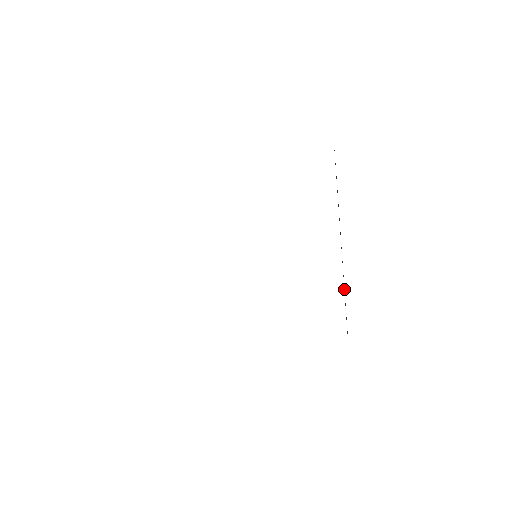
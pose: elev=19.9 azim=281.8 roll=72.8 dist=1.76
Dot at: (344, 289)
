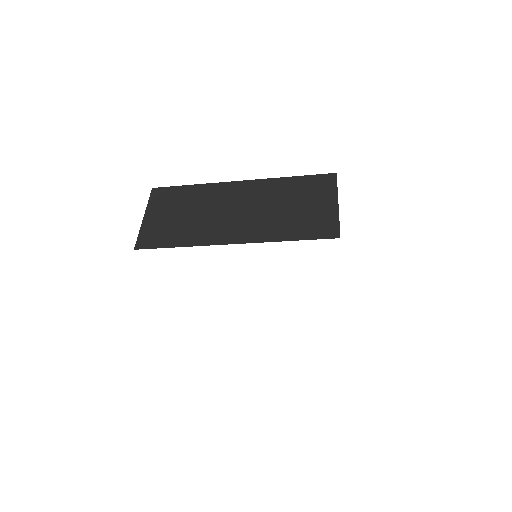
Dot at: occluded
